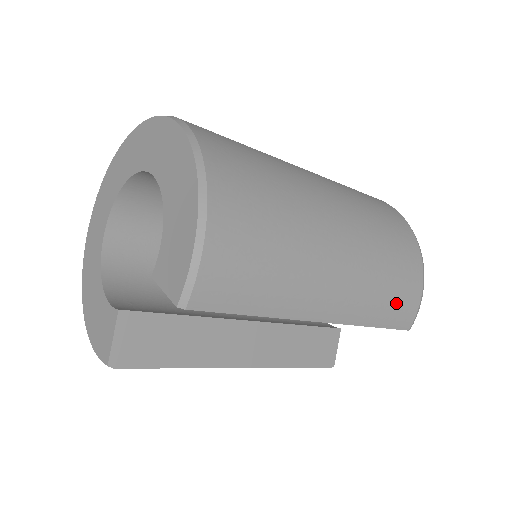
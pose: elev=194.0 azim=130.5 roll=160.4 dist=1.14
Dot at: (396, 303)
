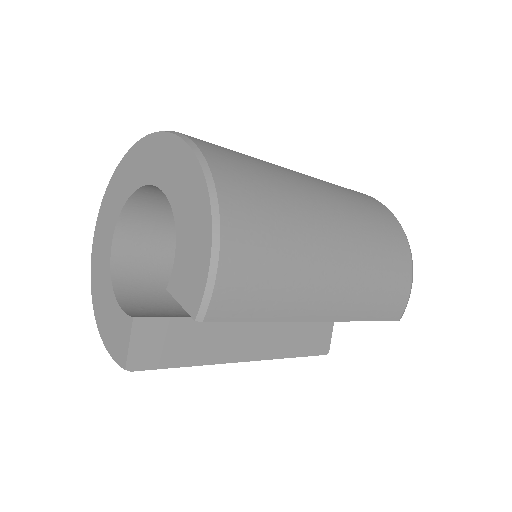
Dot at: (388, 298)
